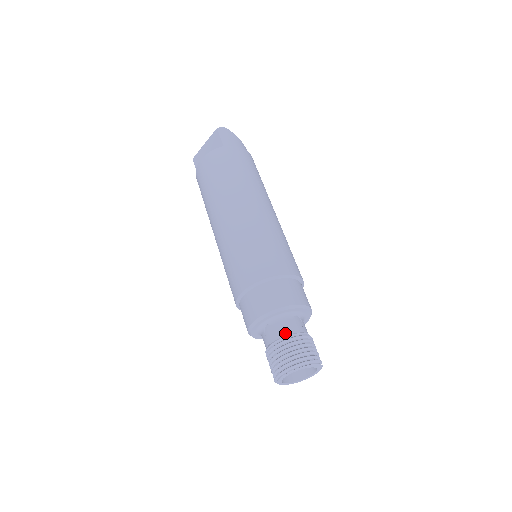
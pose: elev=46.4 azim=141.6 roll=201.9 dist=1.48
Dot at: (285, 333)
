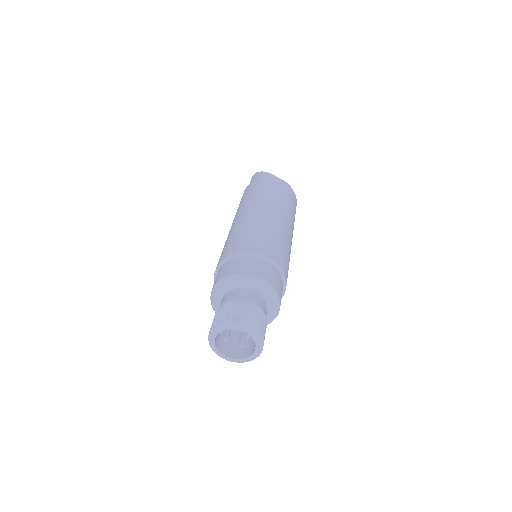
Dot at: occluded
